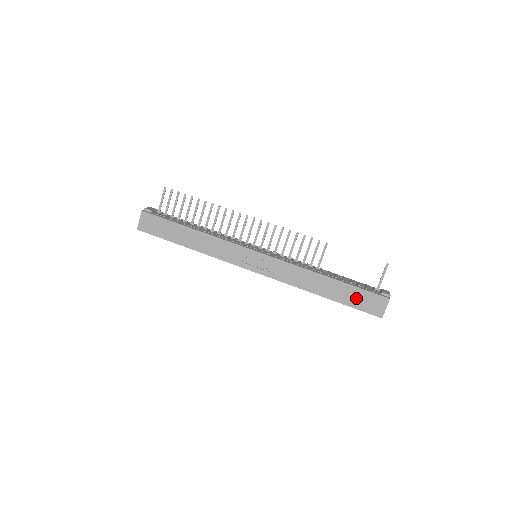
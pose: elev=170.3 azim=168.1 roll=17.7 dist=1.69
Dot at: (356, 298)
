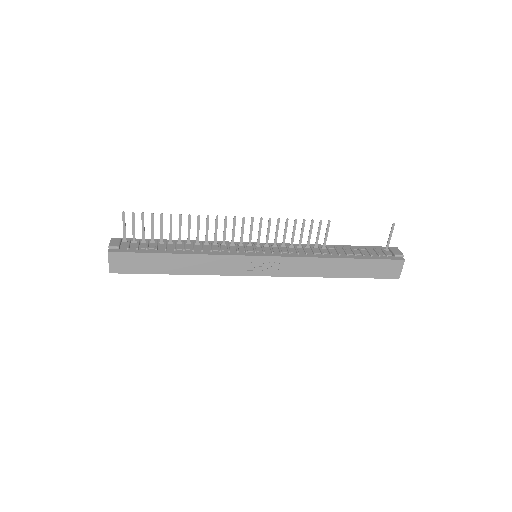
Dot at: (372, 269)
